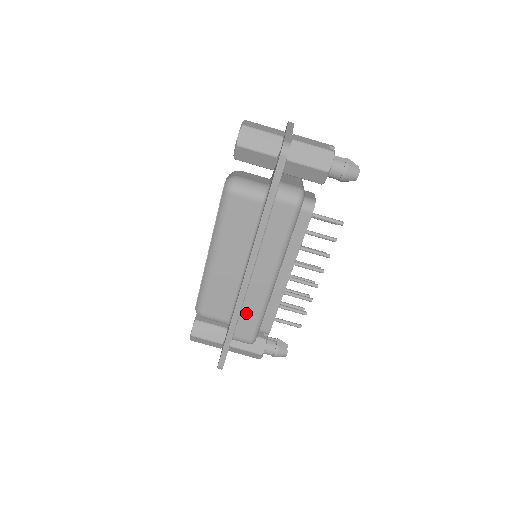
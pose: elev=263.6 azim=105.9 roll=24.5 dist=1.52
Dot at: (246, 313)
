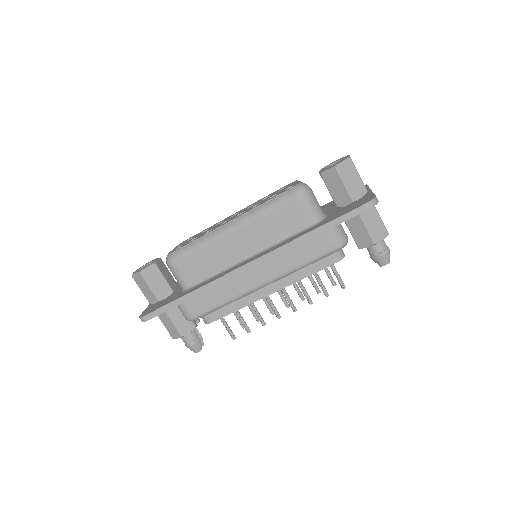
Dot at: (214, 293)
